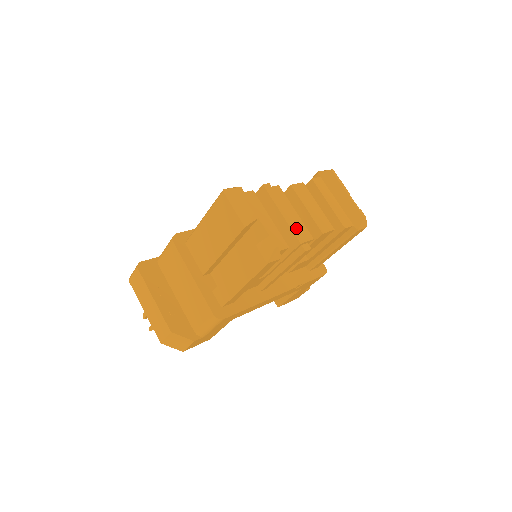
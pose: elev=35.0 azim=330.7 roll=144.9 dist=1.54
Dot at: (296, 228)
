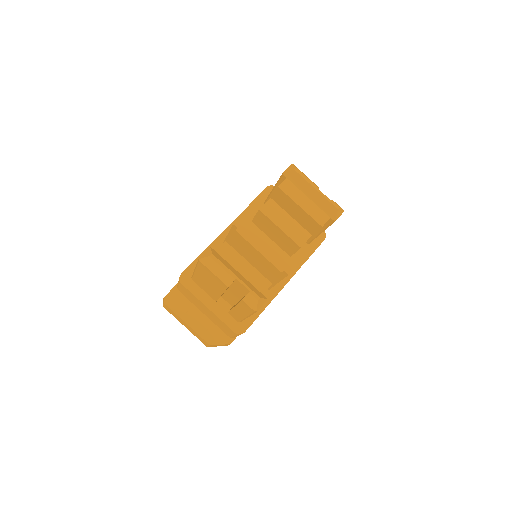
Dot at: (274, 258)
